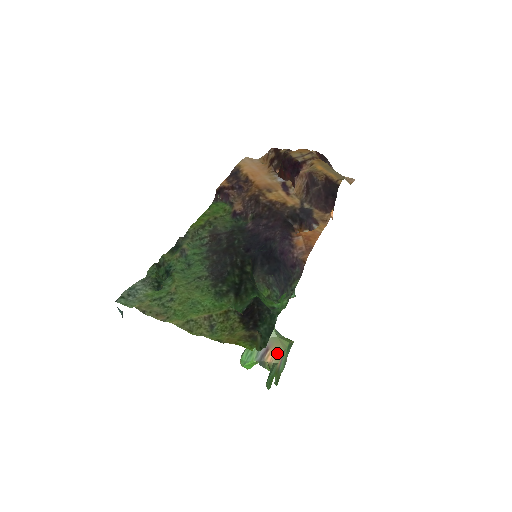
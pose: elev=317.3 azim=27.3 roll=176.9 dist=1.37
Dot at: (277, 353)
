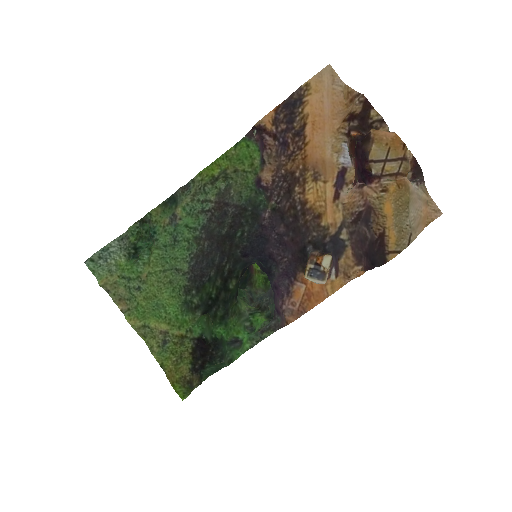
Dot at: occluded
